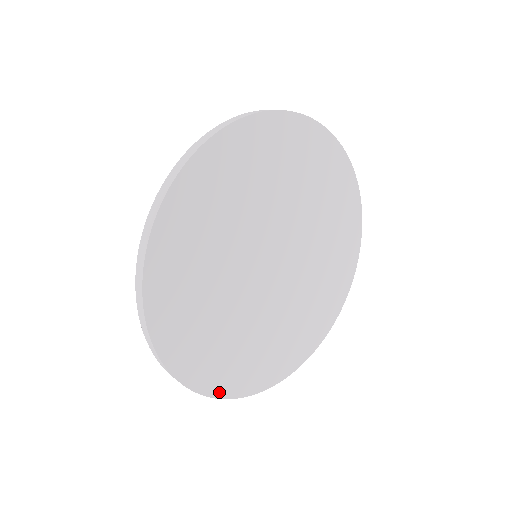
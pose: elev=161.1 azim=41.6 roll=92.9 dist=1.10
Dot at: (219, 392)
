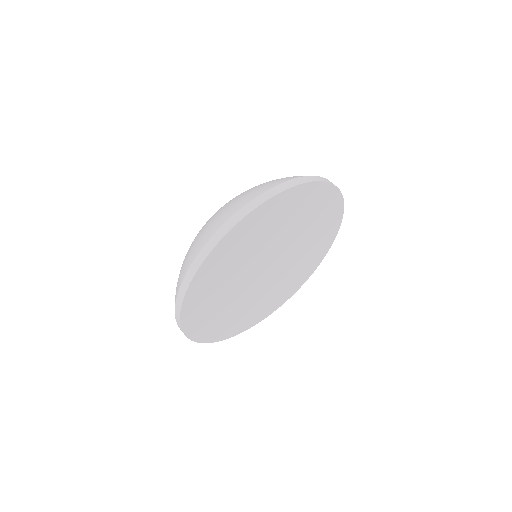
Dot at: (252, 325)
